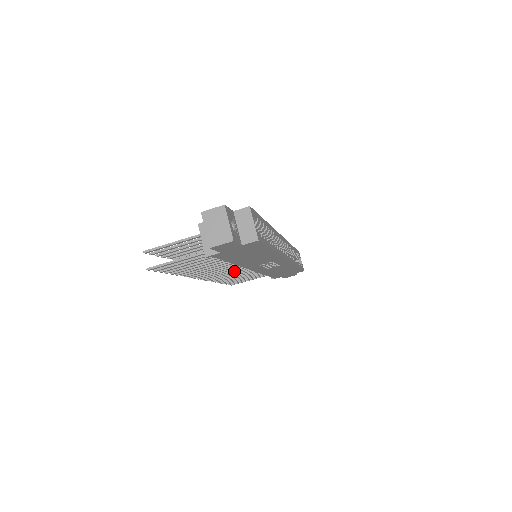
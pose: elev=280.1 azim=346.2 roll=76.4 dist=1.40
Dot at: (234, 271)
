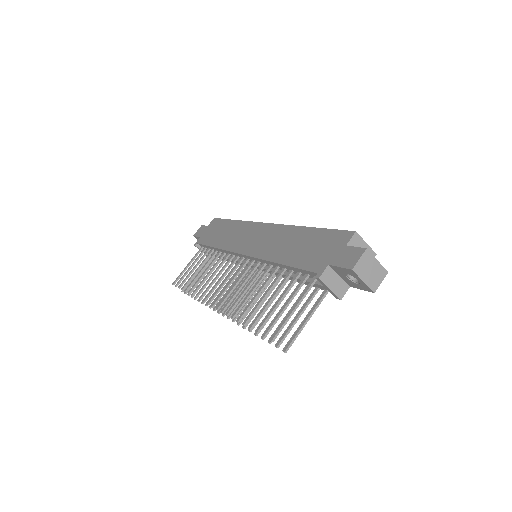
Dot at: occluded
